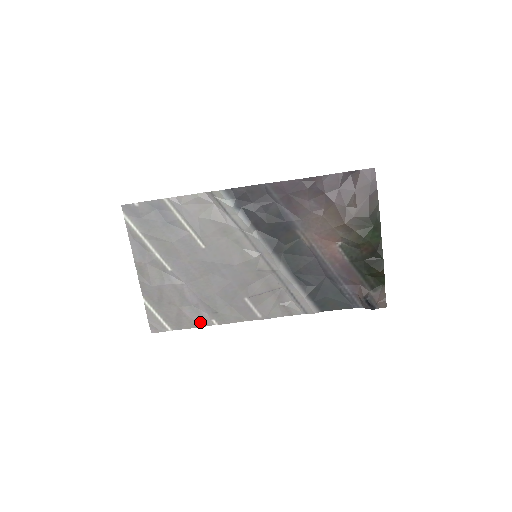
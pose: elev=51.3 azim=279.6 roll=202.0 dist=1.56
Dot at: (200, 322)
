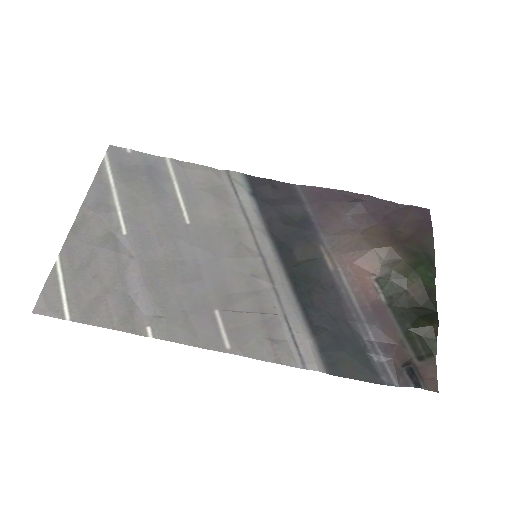
Dot at: (126, 323)
